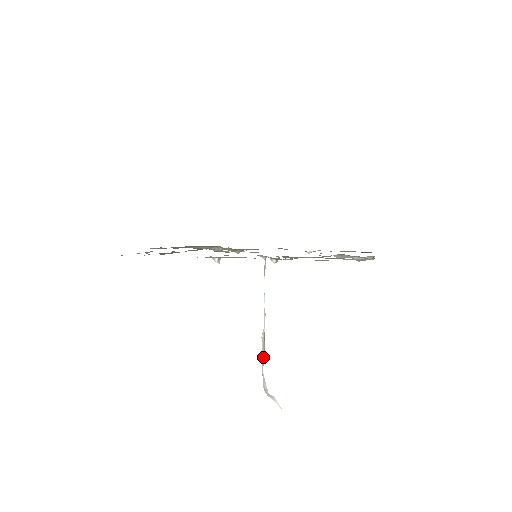
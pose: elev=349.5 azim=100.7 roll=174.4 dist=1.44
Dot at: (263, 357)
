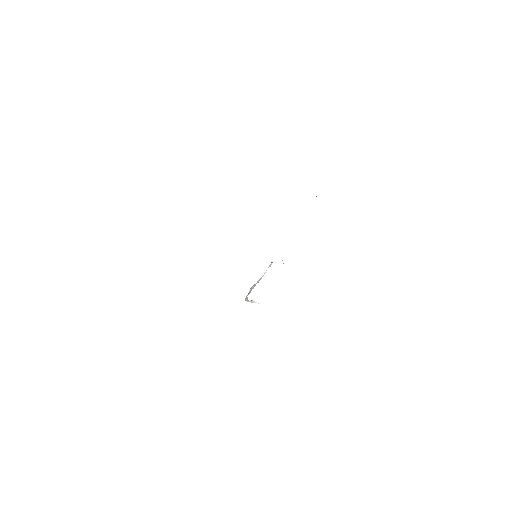
Dot at: occluded
